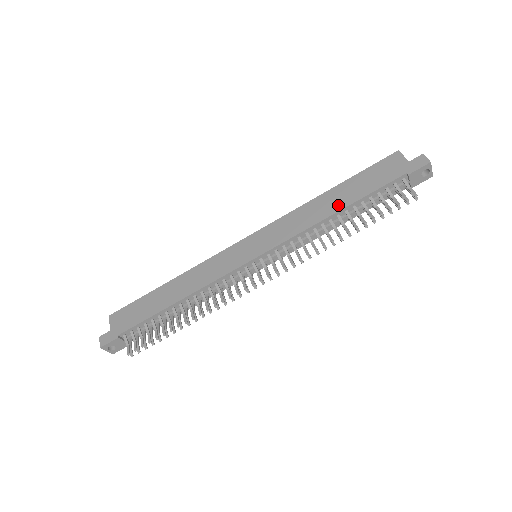
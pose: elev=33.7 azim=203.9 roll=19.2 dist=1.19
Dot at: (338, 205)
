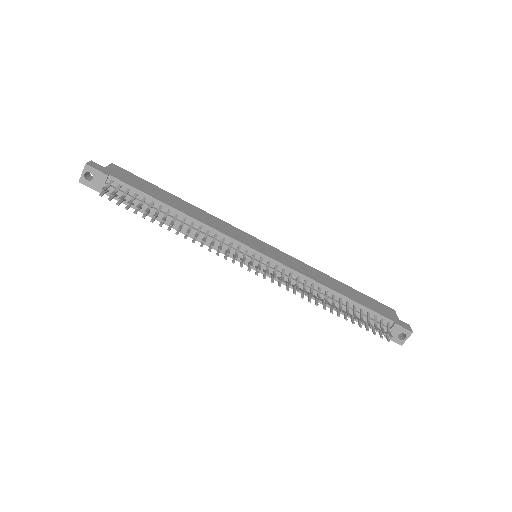
Dot at: (340, 290)
